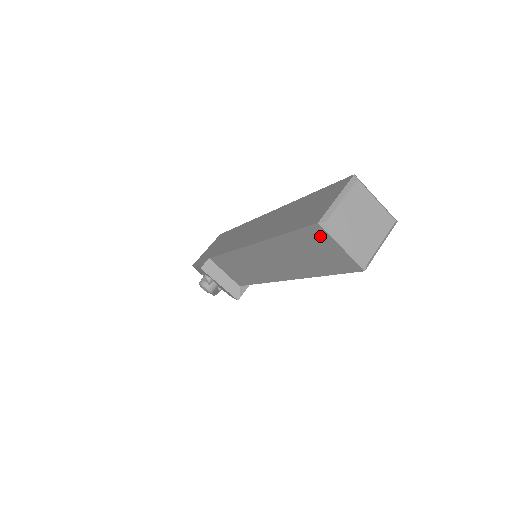
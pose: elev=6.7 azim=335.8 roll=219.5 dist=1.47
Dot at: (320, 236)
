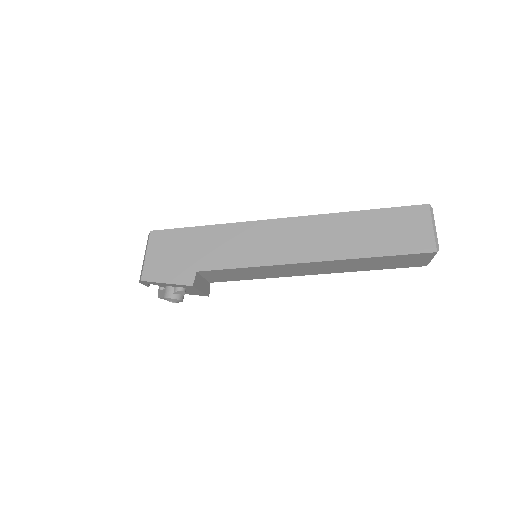
Dot at: (424, 256)
